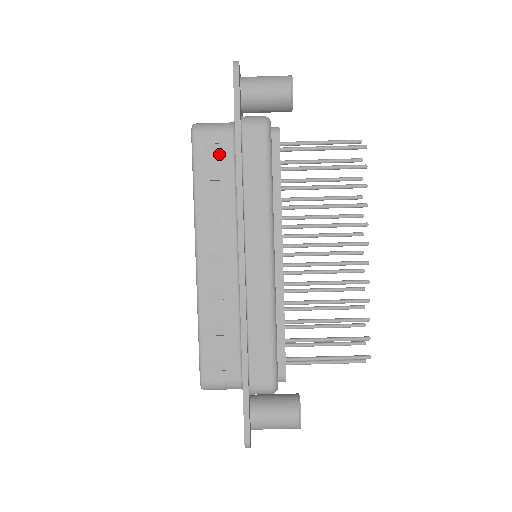
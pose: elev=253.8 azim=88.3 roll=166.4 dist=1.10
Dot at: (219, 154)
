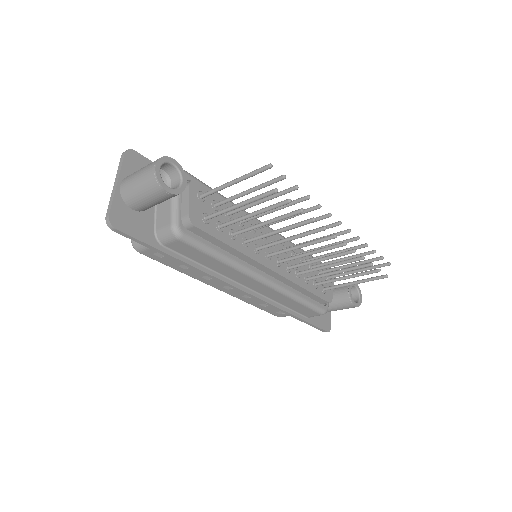
Dot at: occluded
